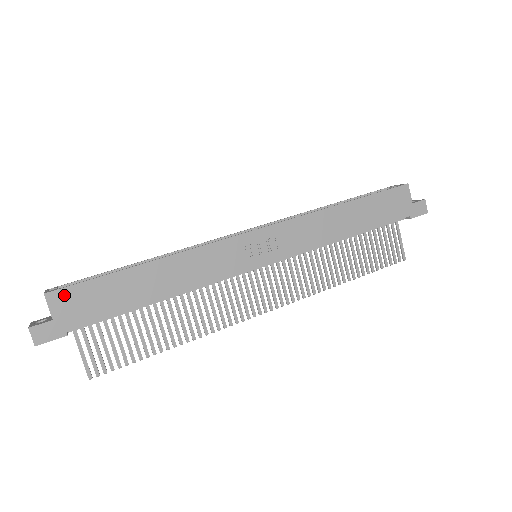
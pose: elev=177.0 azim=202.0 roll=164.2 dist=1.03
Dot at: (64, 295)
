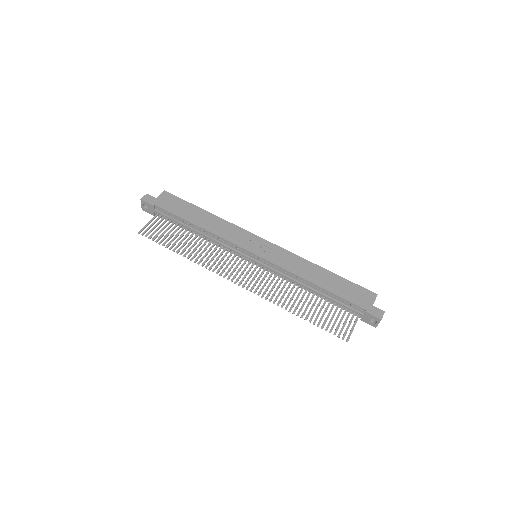
Dot at: (169, 196)
